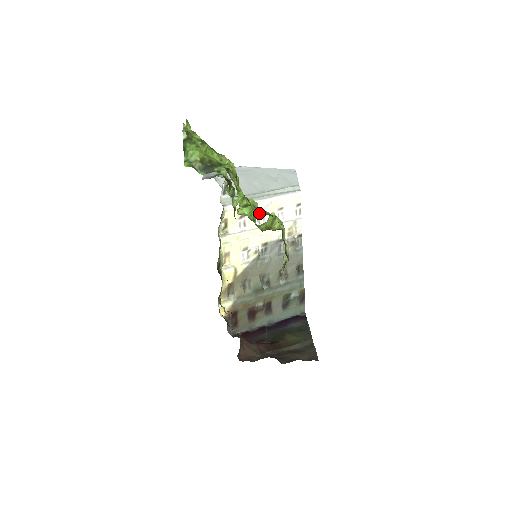
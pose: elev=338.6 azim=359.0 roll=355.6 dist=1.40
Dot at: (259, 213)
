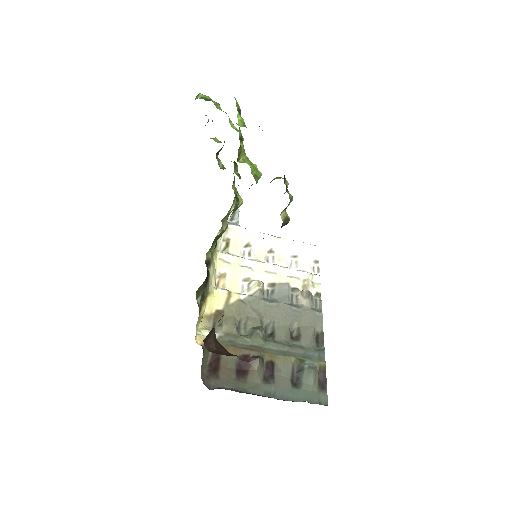
Dot at: (268, 251)
